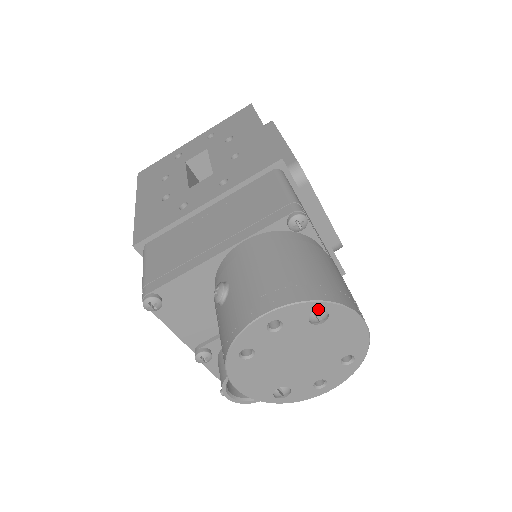
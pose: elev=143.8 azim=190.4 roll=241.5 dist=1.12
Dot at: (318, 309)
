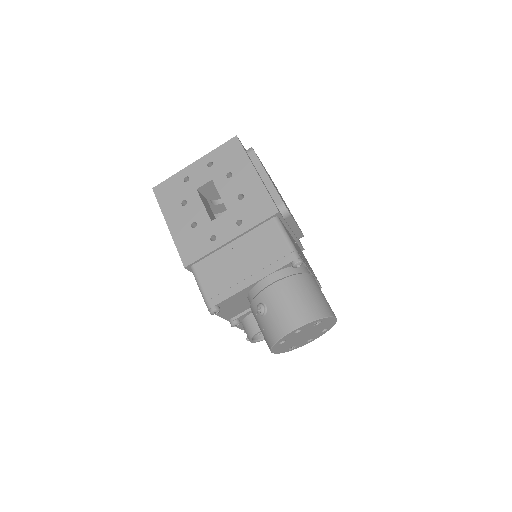
Dot at: (318, 321)
